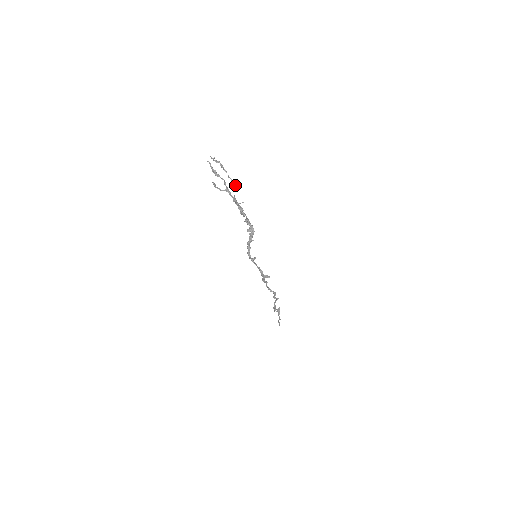
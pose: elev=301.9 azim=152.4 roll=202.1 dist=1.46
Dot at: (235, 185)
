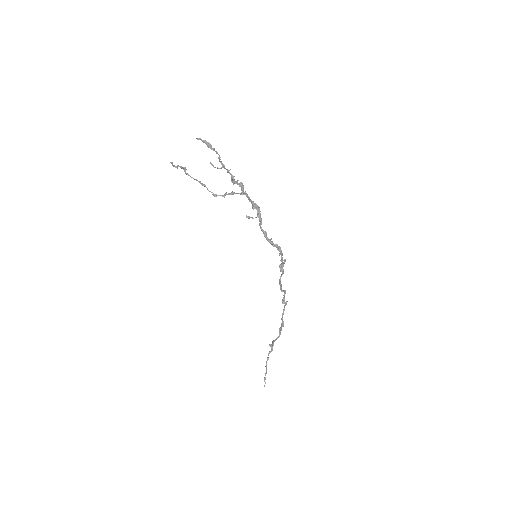
Dot at: (204, 184)
